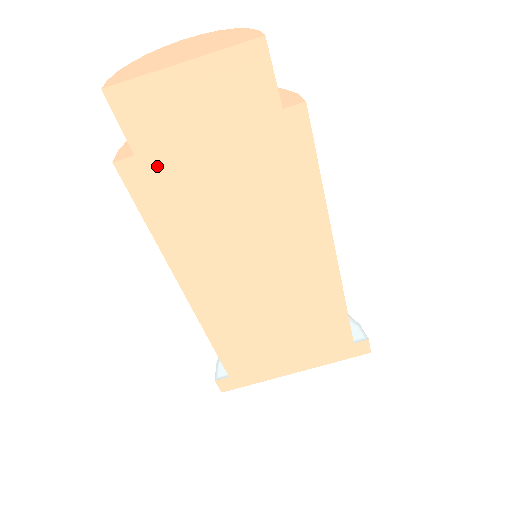
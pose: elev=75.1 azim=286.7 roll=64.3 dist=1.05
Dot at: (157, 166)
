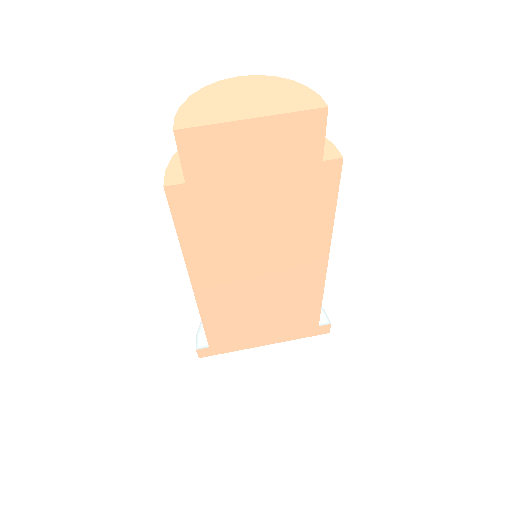
Dot at: (202, 192)
